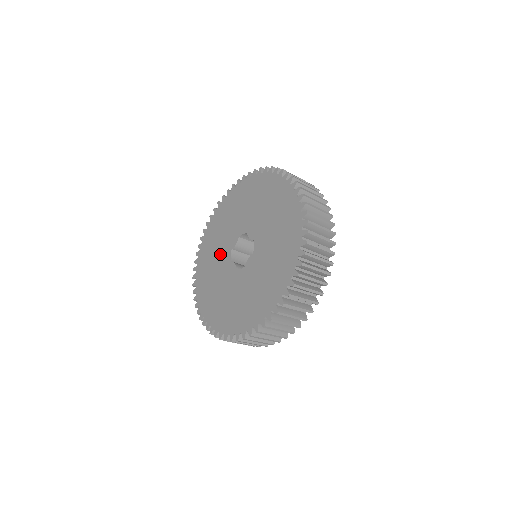
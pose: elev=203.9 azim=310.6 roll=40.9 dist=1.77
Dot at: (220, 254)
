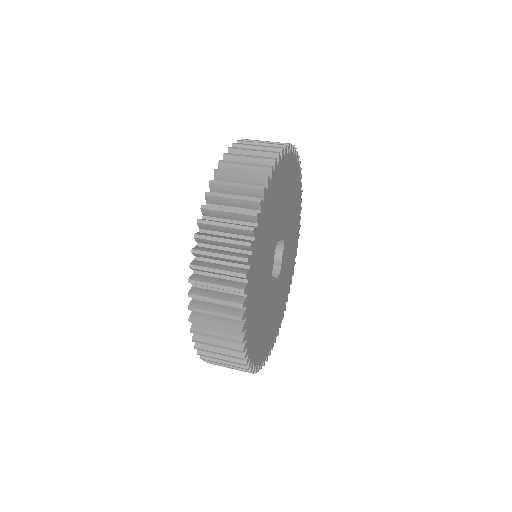
Dot at: occluded
